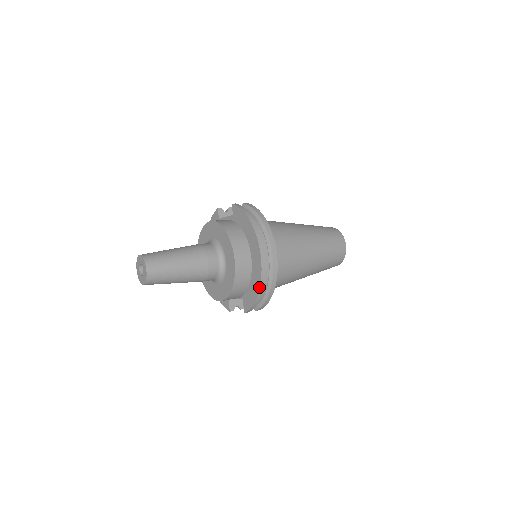
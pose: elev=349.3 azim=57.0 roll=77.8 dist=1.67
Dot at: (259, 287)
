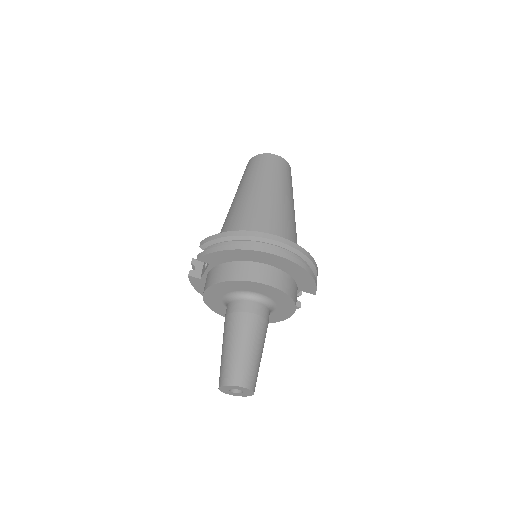
Dot at: (305, 271)
